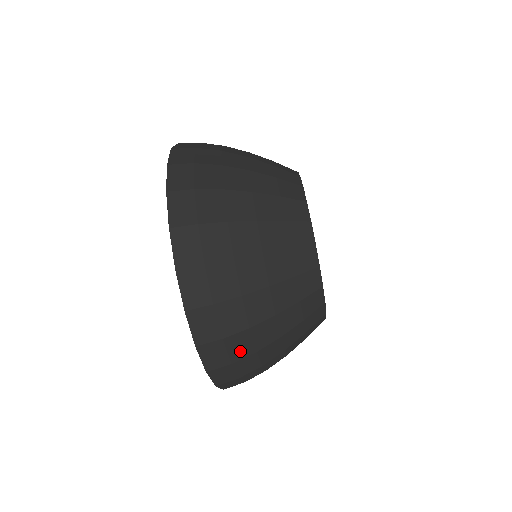
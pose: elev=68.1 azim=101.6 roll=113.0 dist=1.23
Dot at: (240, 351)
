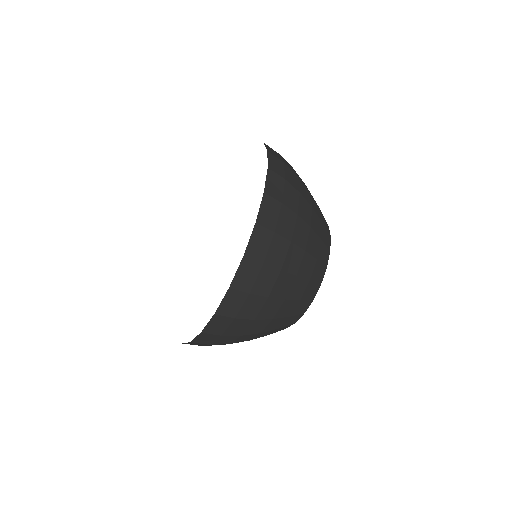
Dot at: occluded
